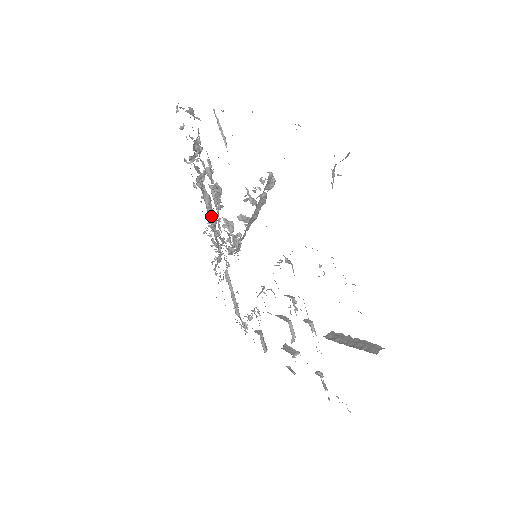
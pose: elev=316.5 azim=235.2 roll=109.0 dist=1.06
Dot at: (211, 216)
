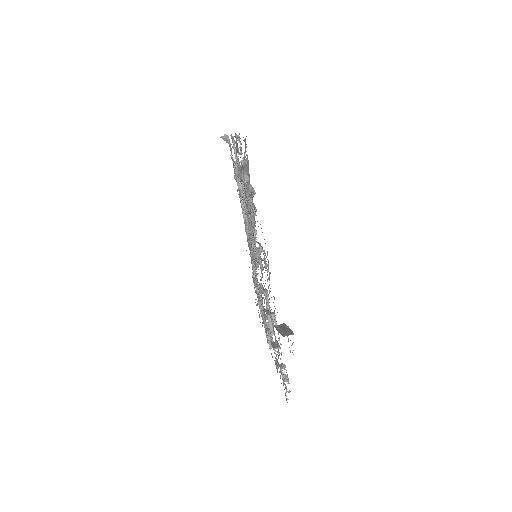
Dot at: occluded
